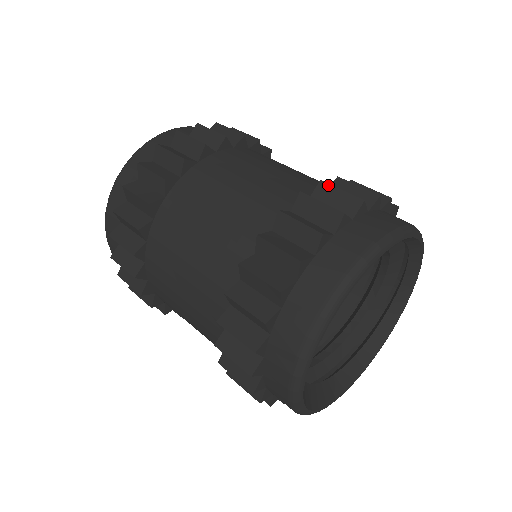
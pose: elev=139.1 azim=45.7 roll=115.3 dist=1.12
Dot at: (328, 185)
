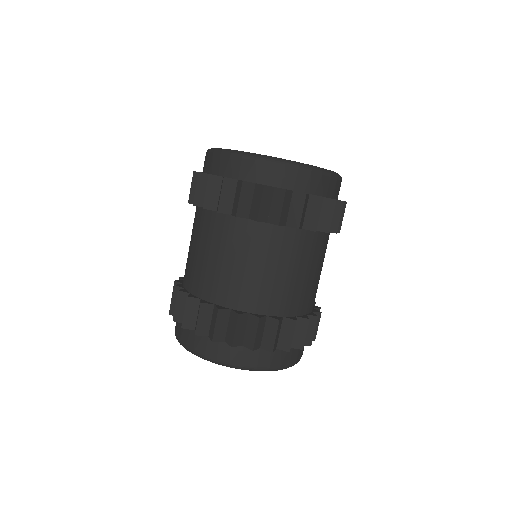
Dot at: (257, 324)
